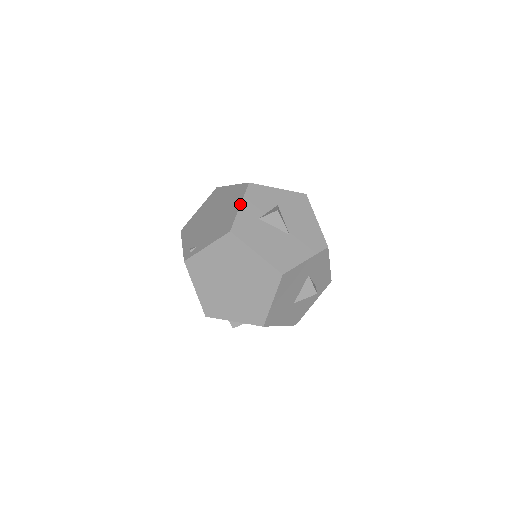
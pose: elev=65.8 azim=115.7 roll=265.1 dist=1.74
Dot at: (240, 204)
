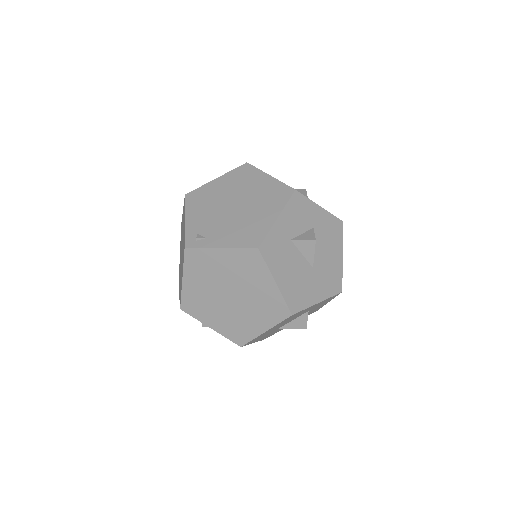
Dot at: (278, 215)
